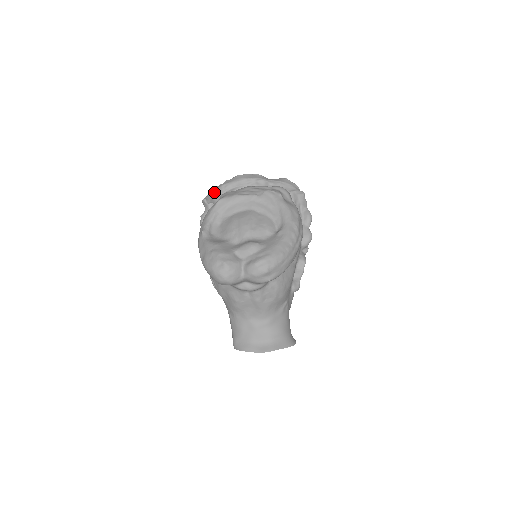
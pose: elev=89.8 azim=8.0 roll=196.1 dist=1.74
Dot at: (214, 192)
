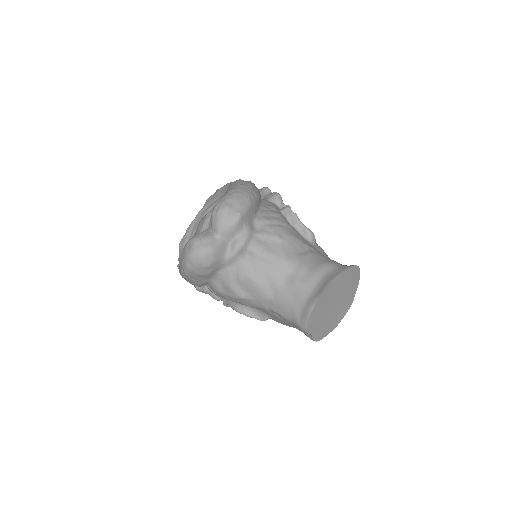
Dot at: occluded
